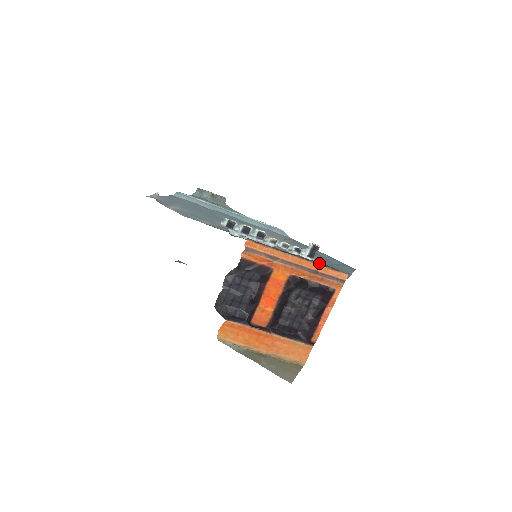
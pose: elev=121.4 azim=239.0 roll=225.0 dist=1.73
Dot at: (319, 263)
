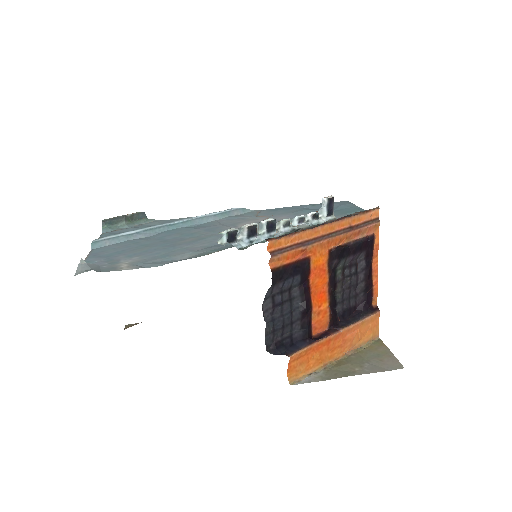
Dot at: (349, 215)
